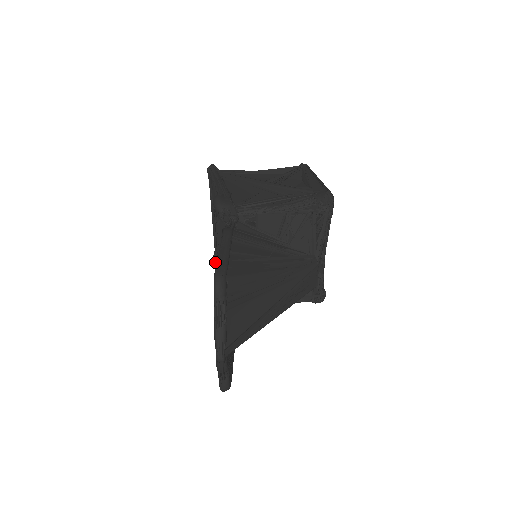
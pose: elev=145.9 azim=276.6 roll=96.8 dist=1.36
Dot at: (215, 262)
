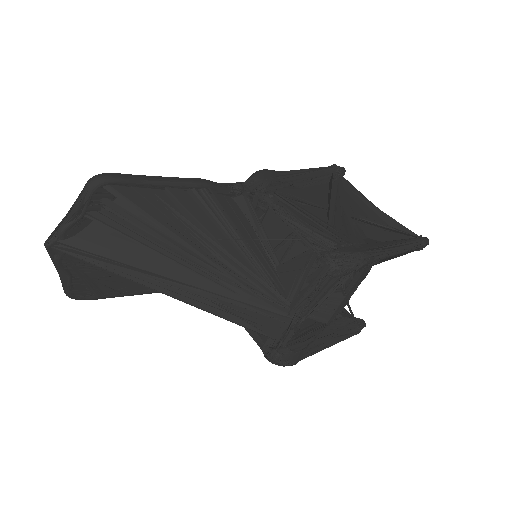
Dot at: occluded
